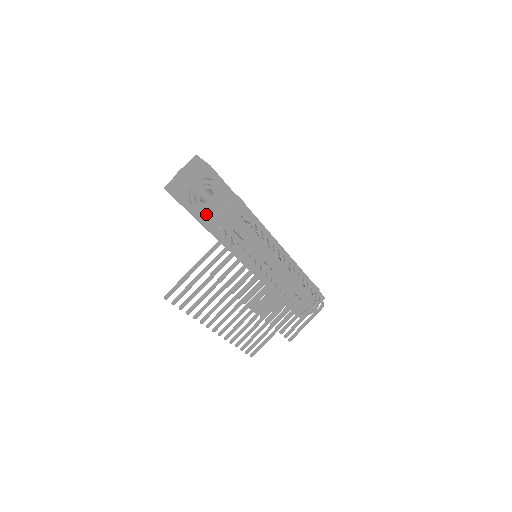
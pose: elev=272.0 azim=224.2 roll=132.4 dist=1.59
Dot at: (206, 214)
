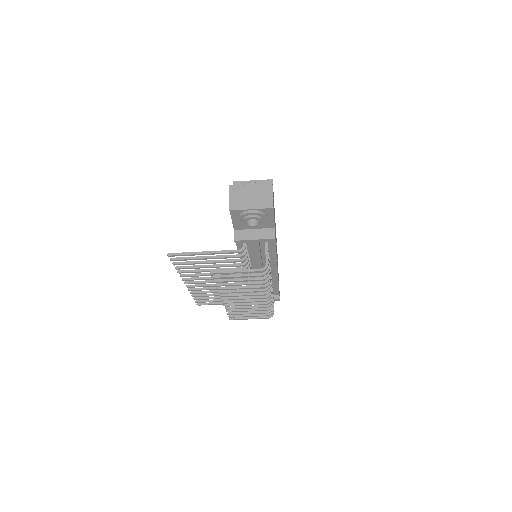
Dot at: (243, 226)
